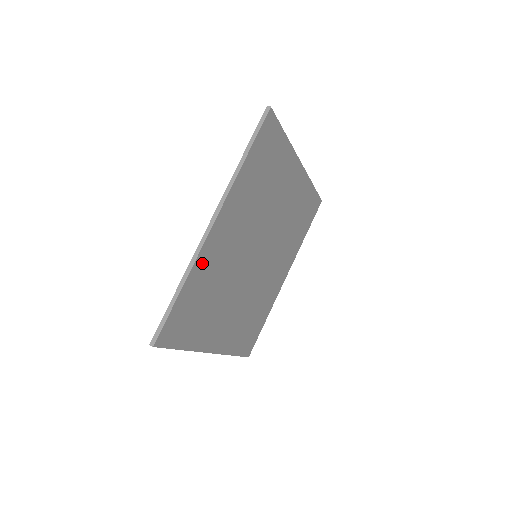
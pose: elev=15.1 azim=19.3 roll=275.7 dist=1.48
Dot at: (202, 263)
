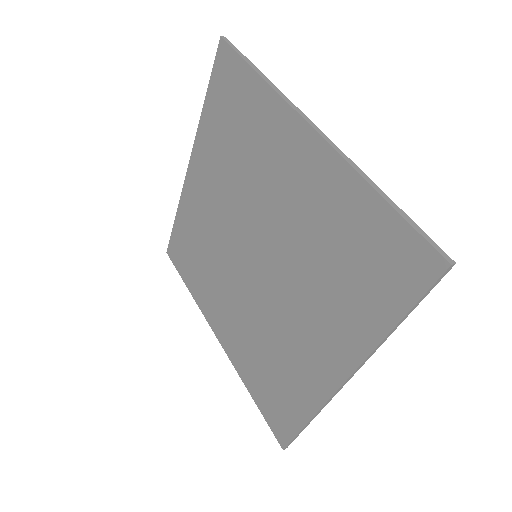
Dot at: (342, 179)
